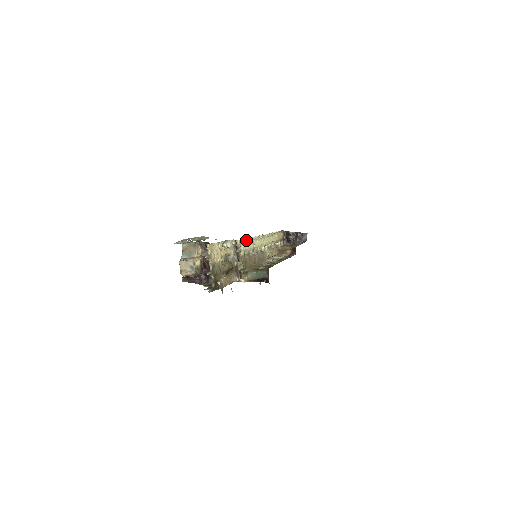
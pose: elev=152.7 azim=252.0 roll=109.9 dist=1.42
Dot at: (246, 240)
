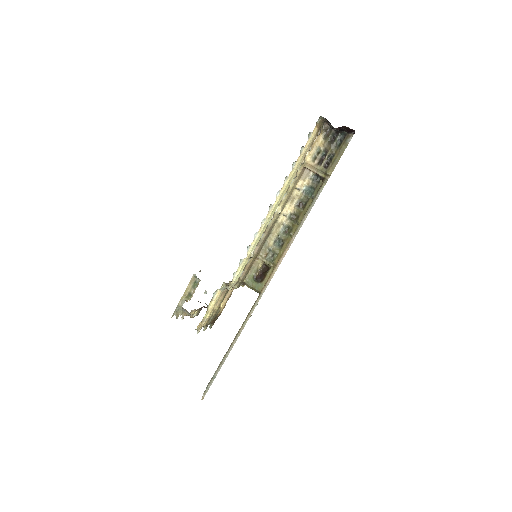
Dot at: (238, 269)
